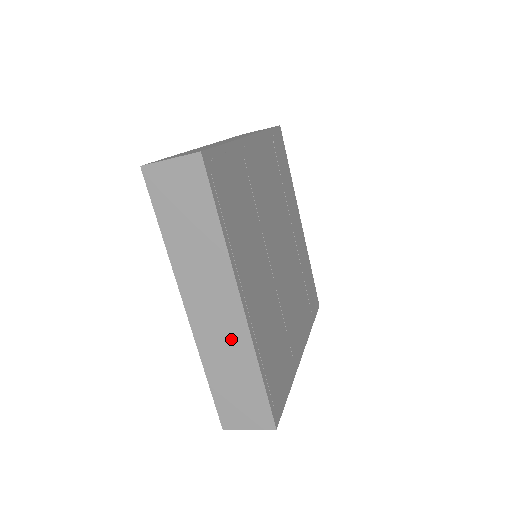
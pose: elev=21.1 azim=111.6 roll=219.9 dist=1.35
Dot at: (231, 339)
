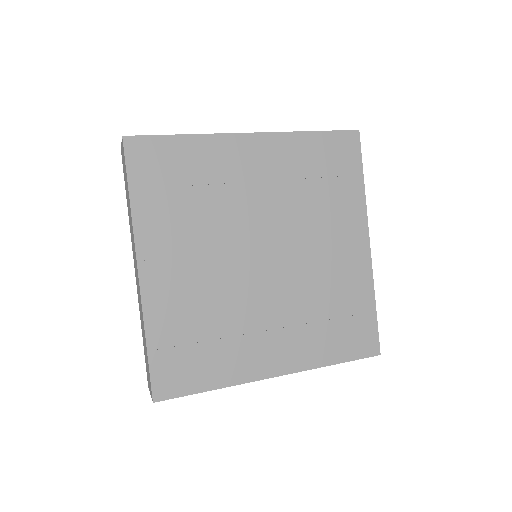
Dot at: occluded
